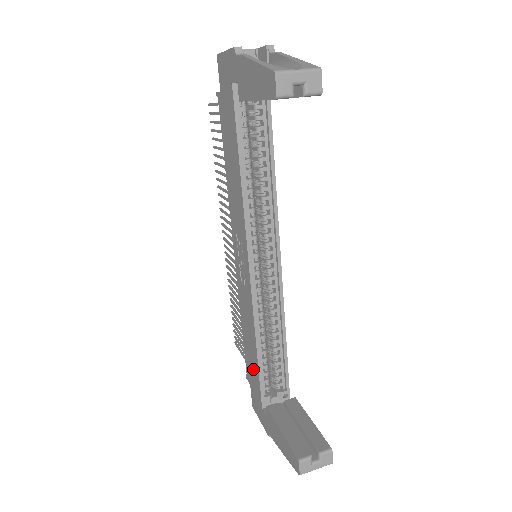
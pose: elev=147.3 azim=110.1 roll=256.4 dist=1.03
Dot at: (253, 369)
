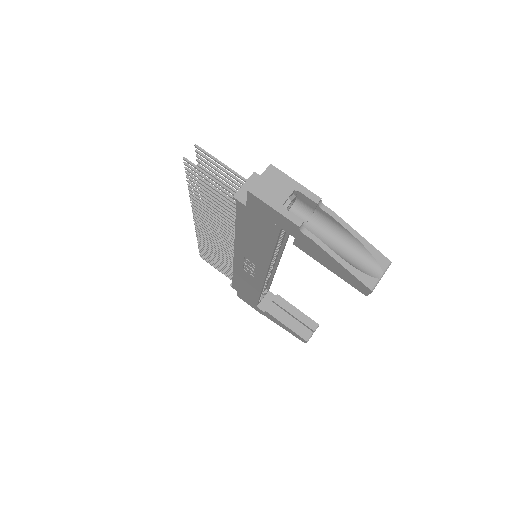
Dot at: (248, 294)
